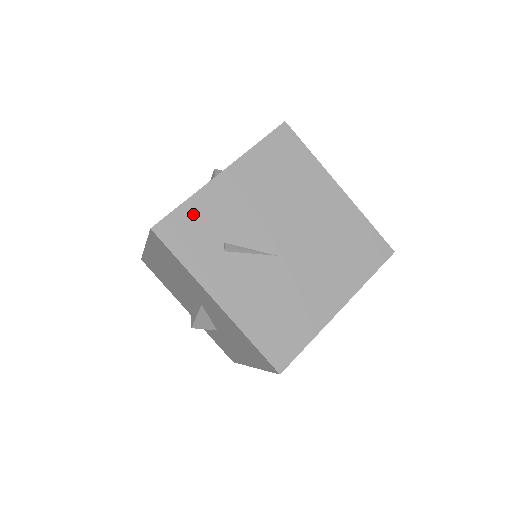
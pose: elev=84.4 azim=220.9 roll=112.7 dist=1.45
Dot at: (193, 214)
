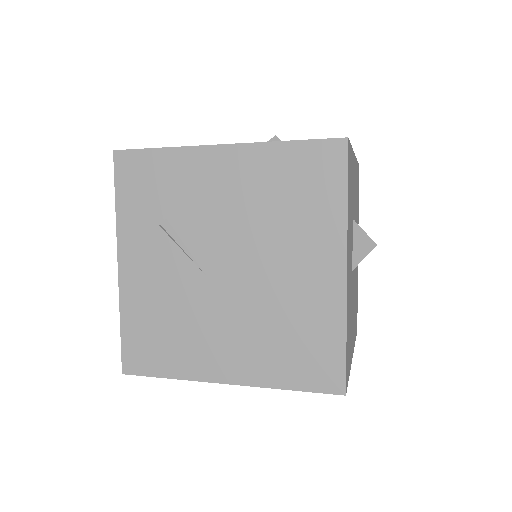
Dot at: (159, 167)
